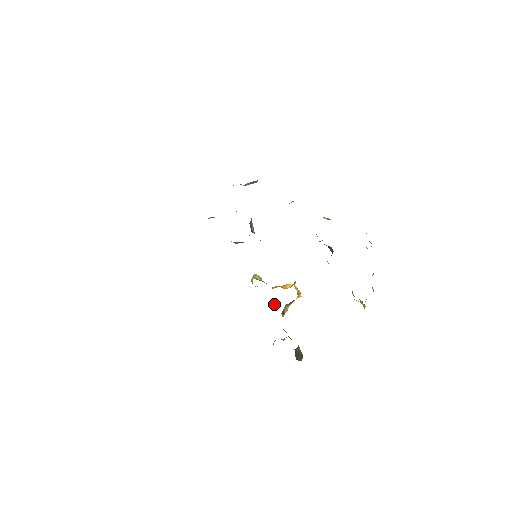
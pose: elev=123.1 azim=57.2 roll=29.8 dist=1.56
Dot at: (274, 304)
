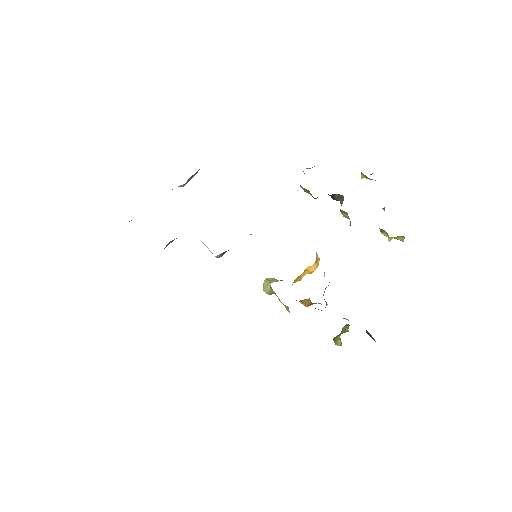
Dot at: (307, 300)
